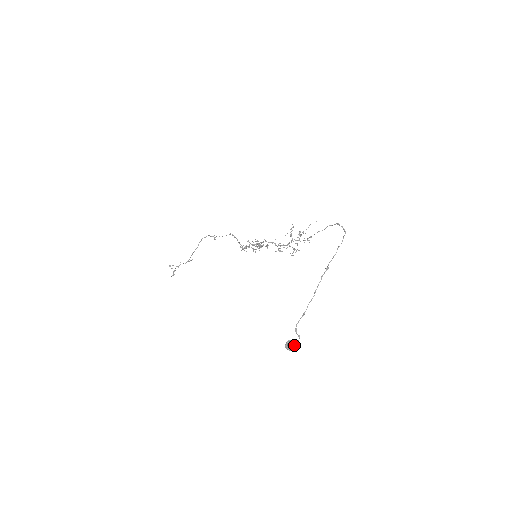
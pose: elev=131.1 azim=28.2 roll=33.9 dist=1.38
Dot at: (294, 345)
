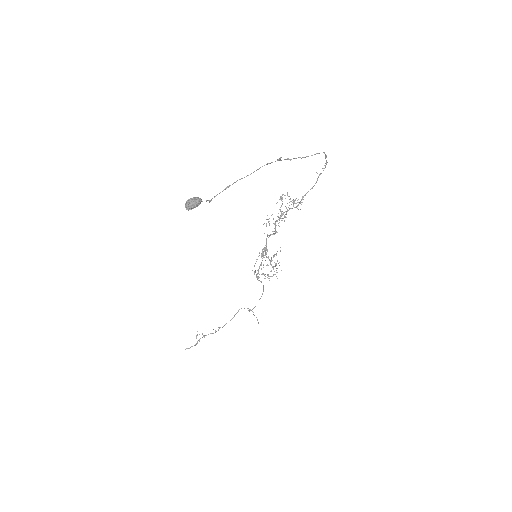
Dot at: (193, 198)
